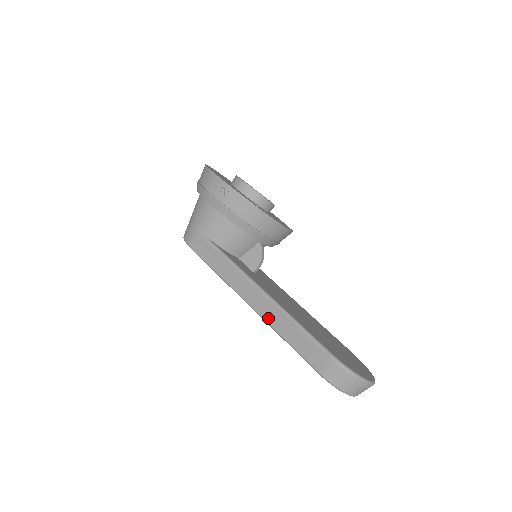
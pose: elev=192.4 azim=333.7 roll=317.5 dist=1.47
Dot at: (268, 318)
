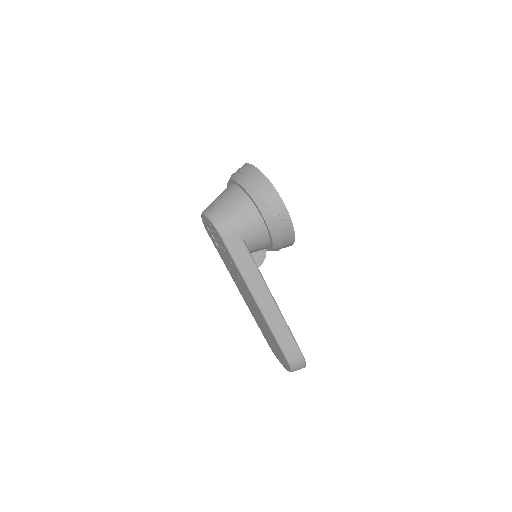
Dot at: (269, 319)
